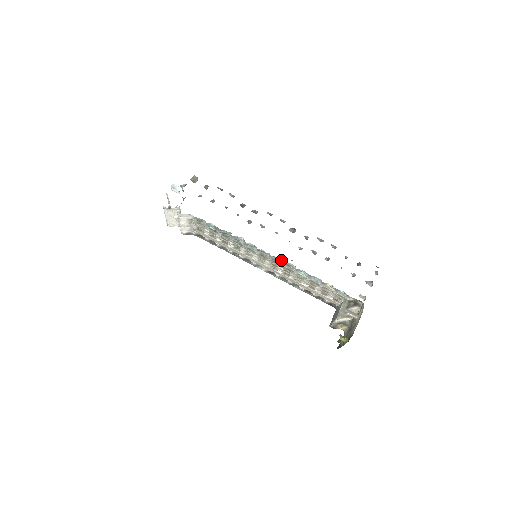
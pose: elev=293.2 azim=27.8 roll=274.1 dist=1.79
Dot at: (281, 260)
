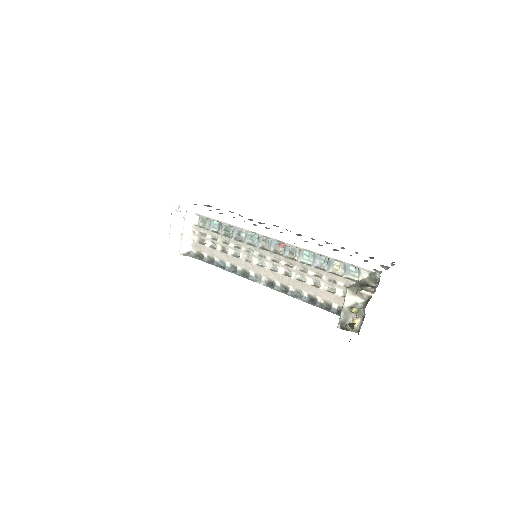
Dot at: (283, 245)
